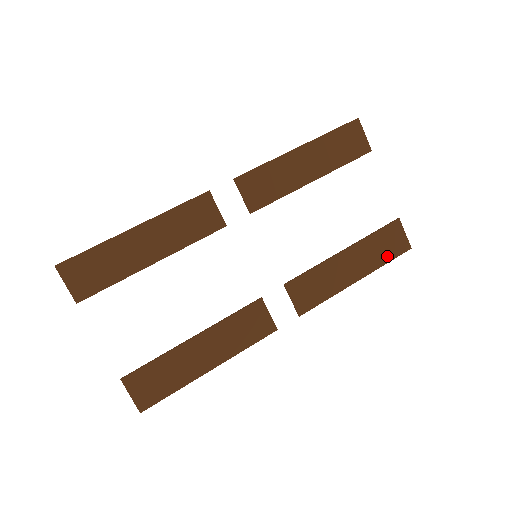
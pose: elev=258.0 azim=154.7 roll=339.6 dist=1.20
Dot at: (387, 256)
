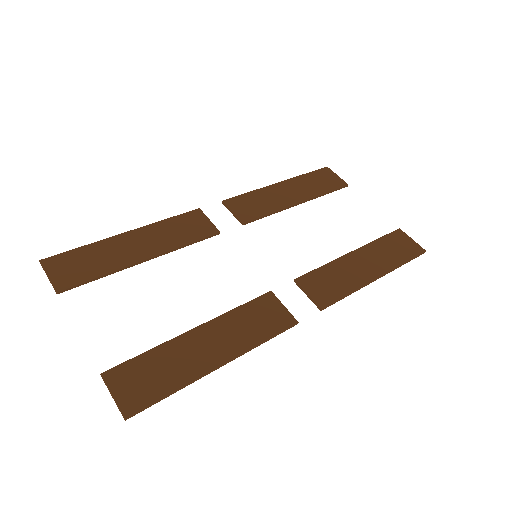
Dot at: (402, 257)
